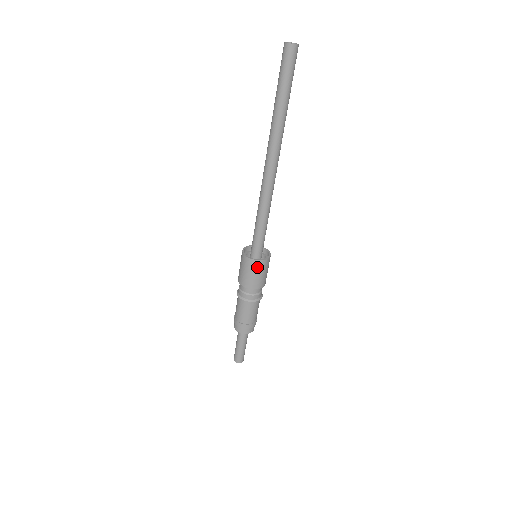
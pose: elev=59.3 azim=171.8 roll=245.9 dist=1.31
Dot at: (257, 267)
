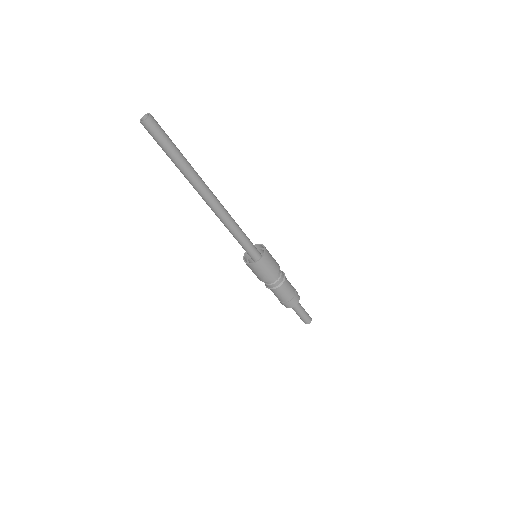
Dot at: (268, 258)
